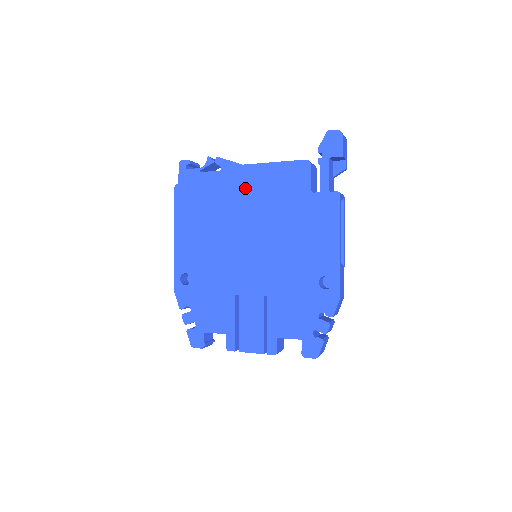
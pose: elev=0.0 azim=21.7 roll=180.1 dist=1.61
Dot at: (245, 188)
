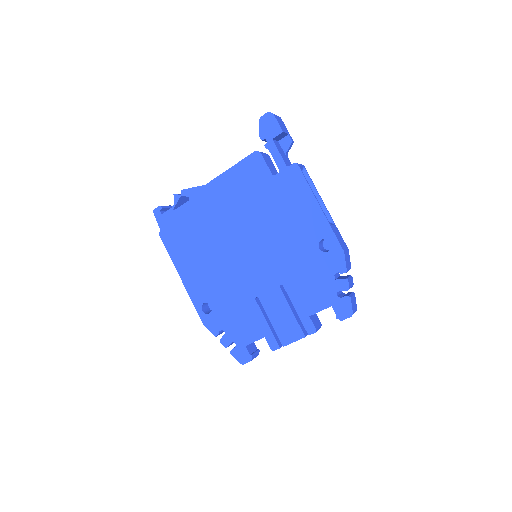
Dot at: (217, 203)
